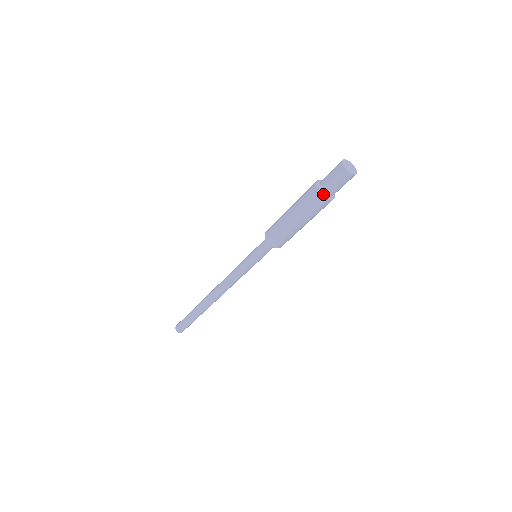
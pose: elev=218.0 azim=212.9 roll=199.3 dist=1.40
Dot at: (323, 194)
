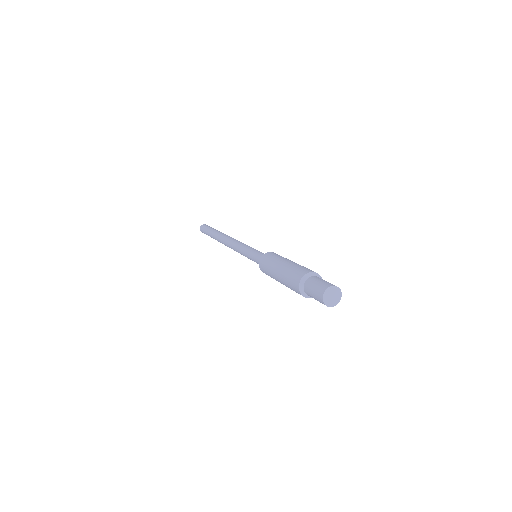
Dot at: (306, 296)
